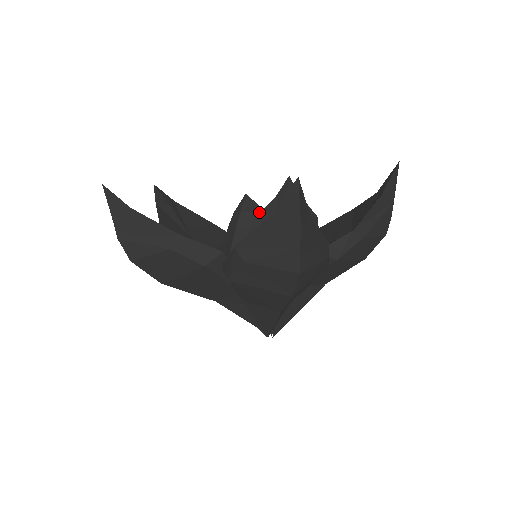
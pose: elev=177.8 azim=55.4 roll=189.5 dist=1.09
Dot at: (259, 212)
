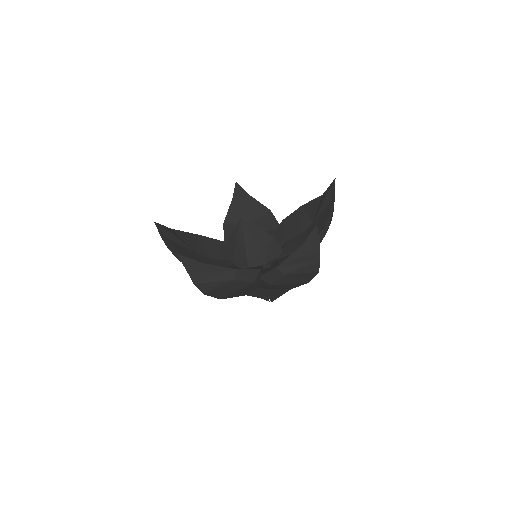
Dot at: (255, 229)
